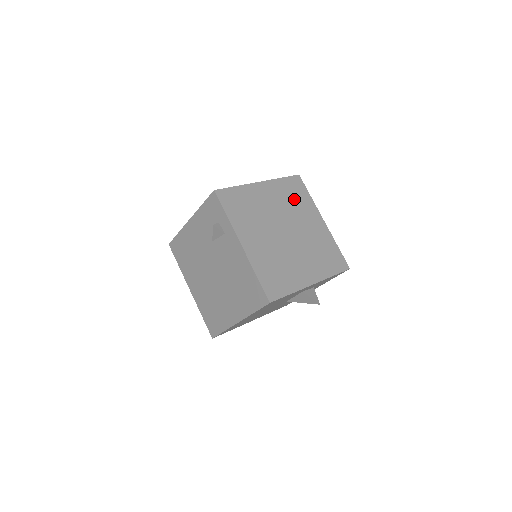
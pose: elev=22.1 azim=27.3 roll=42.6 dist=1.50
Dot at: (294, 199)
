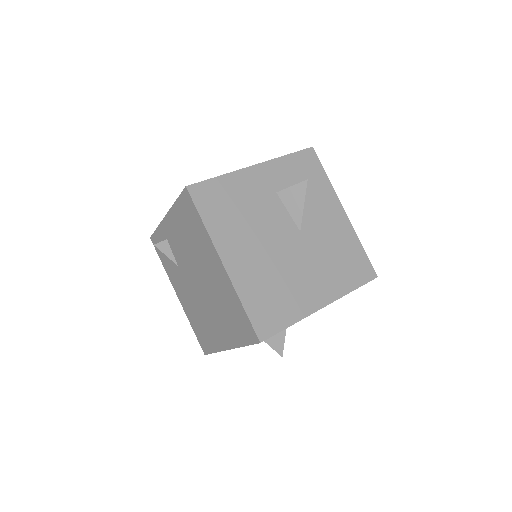
Dot at: occluded
